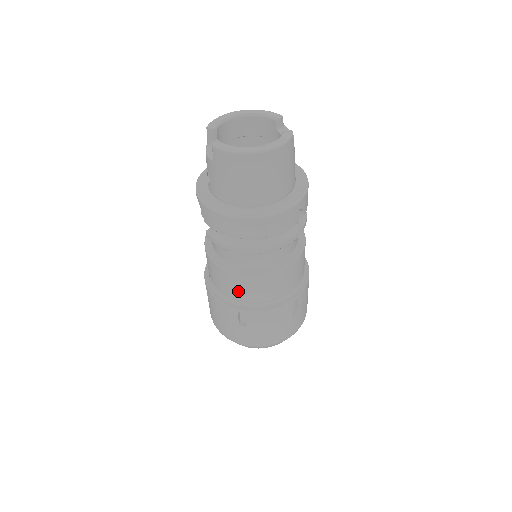
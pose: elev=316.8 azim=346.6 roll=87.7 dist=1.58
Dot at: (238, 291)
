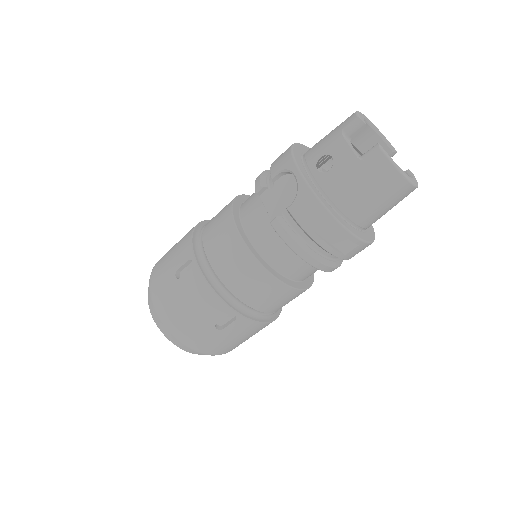
Dot at: (252, 293)
